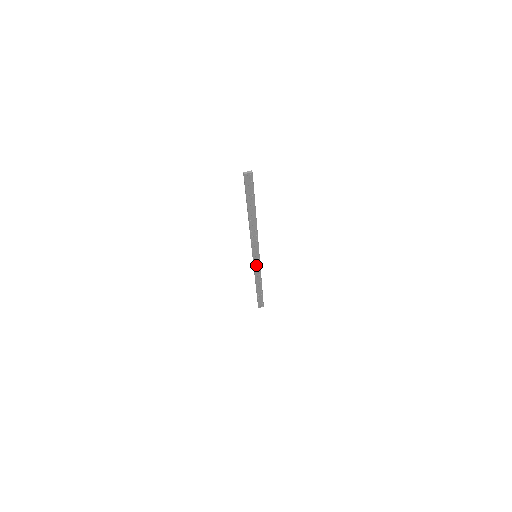
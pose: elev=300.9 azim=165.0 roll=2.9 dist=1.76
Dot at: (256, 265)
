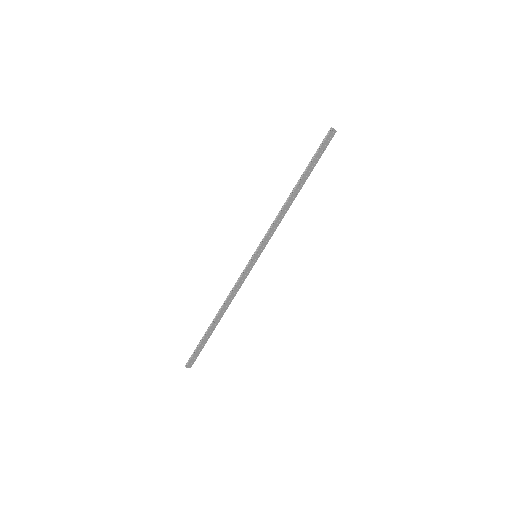
Dot at: (246, 272)
